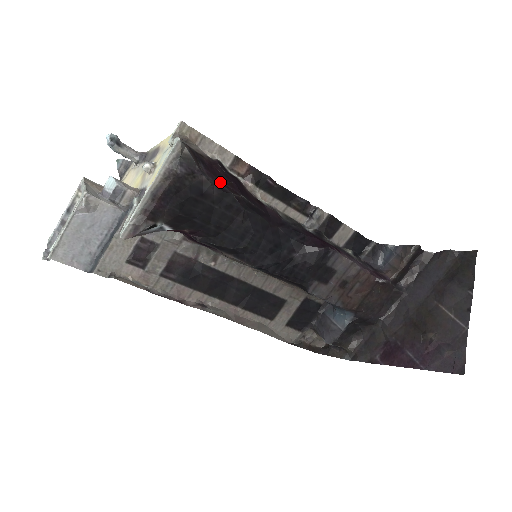
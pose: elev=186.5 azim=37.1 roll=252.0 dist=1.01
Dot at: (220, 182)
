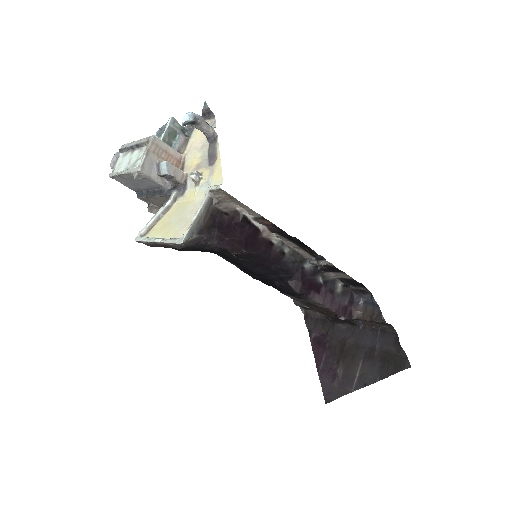
Dot at: (227, 241)
